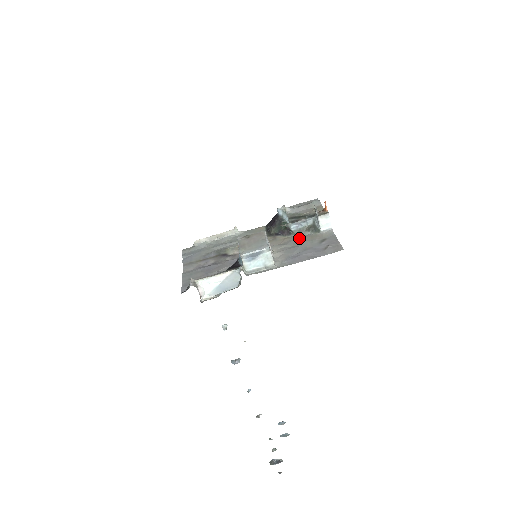
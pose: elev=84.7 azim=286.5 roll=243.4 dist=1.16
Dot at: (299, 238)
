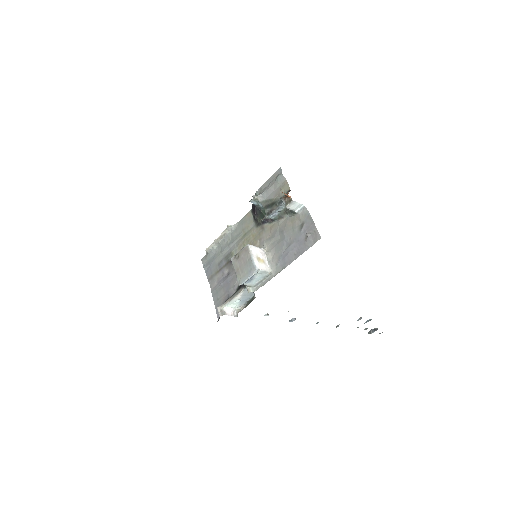
Dot at: (282, 225)
